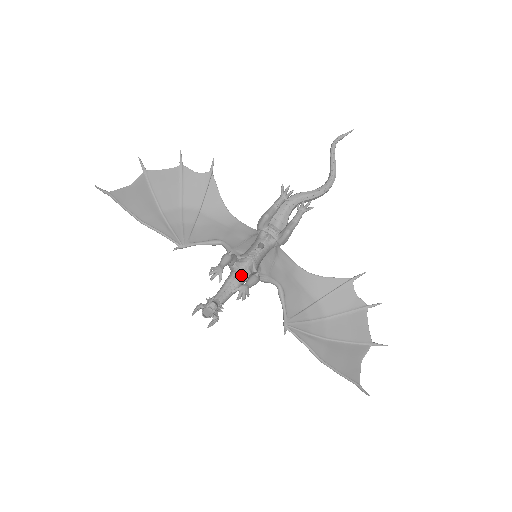
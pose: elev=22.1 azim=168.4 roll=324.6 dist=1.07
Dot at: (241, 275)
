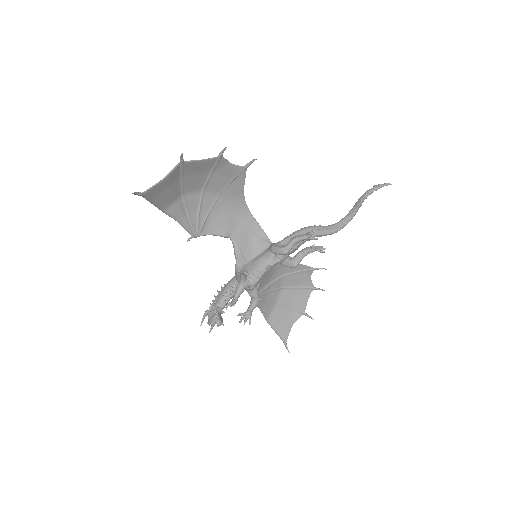
Dot at: occluded
